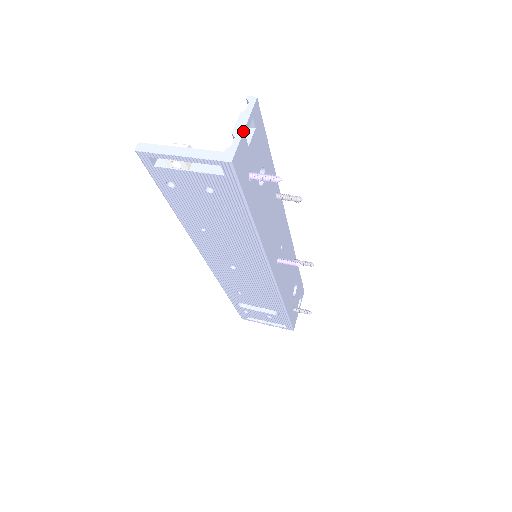
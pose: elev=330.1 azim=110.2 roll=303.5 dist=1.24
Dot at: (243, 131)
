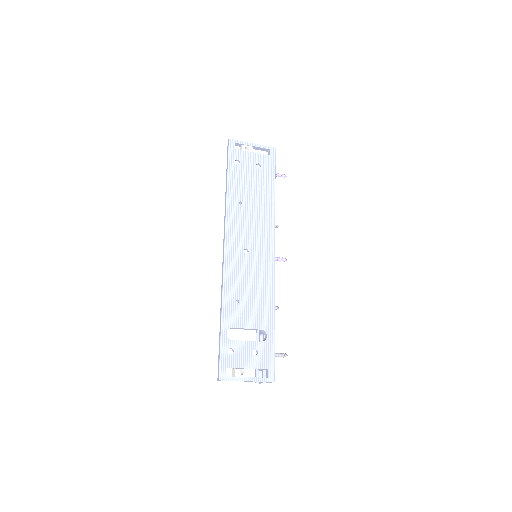
Dot at: occluded
